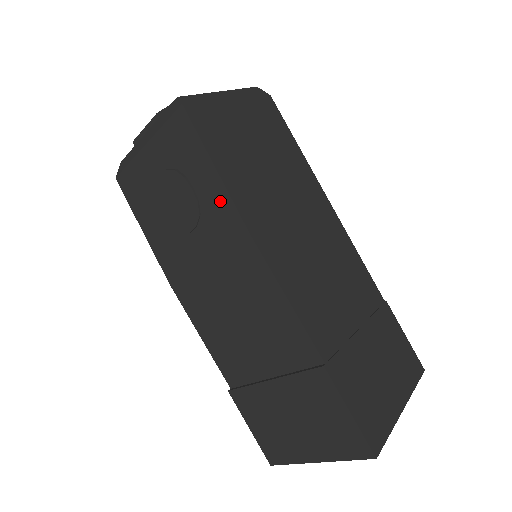
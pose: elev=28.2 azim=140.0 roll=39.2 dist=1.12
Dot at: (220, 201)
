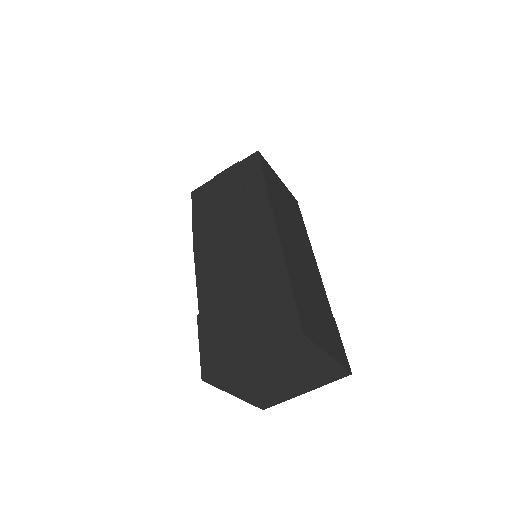
Dot at: (258, 188)
